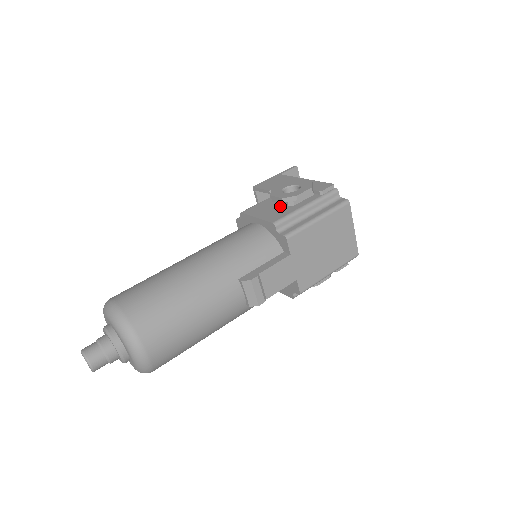
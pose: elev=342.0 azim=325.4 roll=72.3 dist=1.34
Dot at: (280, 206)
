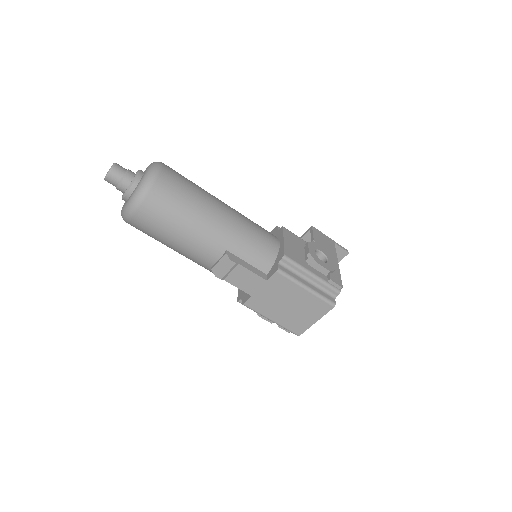
Dot at: (303, 254)
